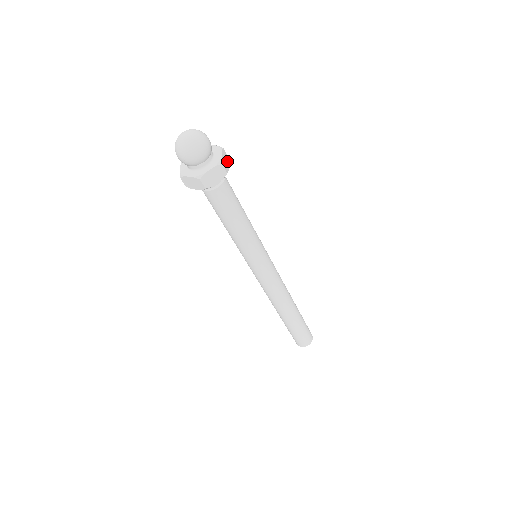
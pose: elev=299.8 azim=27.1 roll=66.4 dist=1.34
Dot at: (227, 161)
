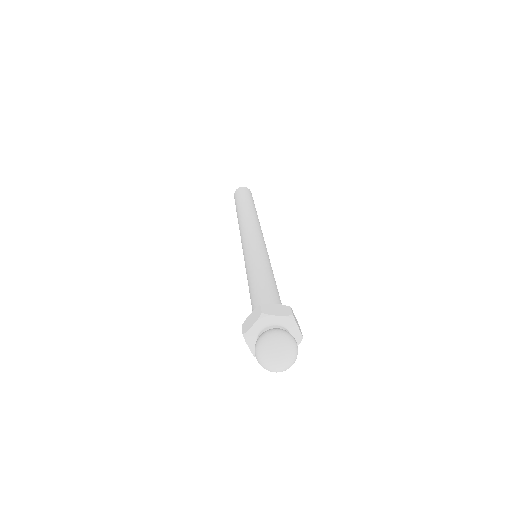
Dot at: occluded
